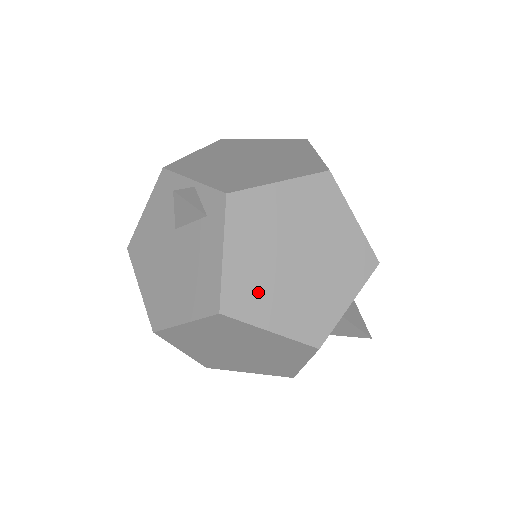
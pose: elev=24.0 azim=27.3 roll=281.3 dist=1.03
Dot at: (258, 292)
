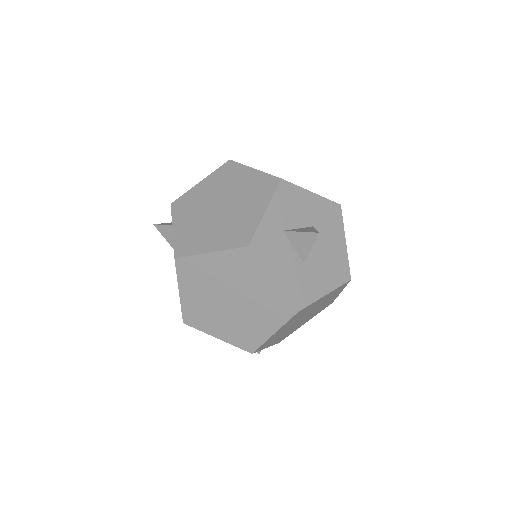
Dot at: (197, 237)
